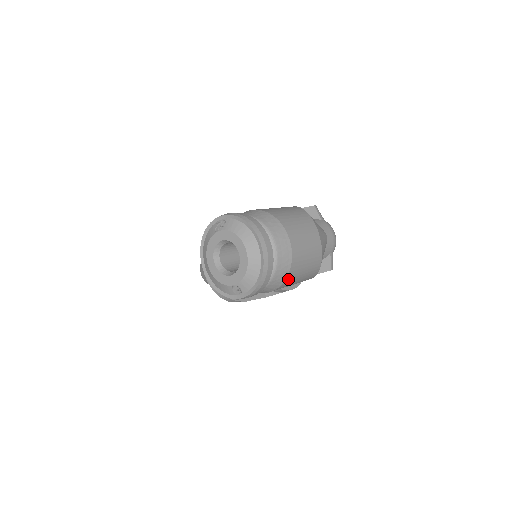
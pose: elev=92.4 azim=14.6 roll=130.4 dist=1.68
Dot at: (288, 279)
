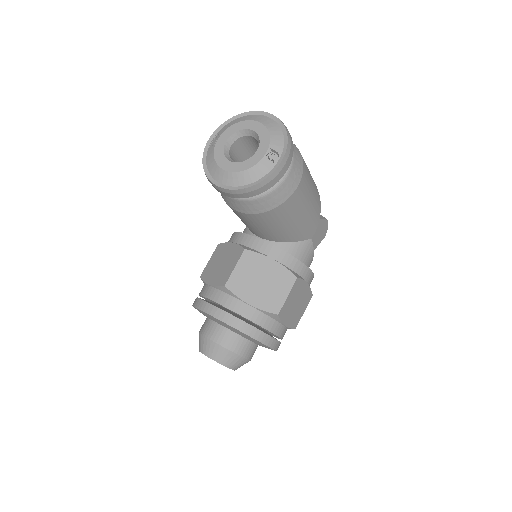
Dot at: (304, 164)
